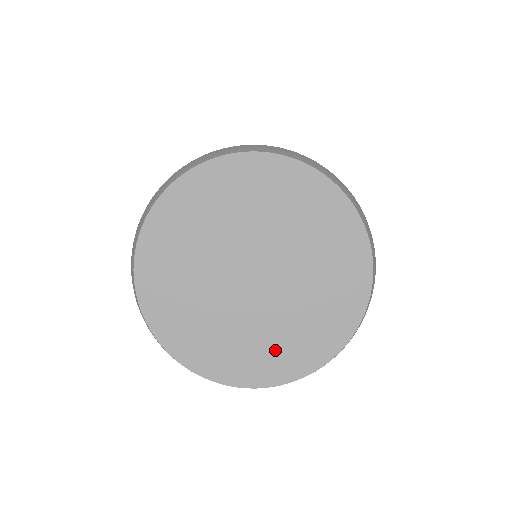
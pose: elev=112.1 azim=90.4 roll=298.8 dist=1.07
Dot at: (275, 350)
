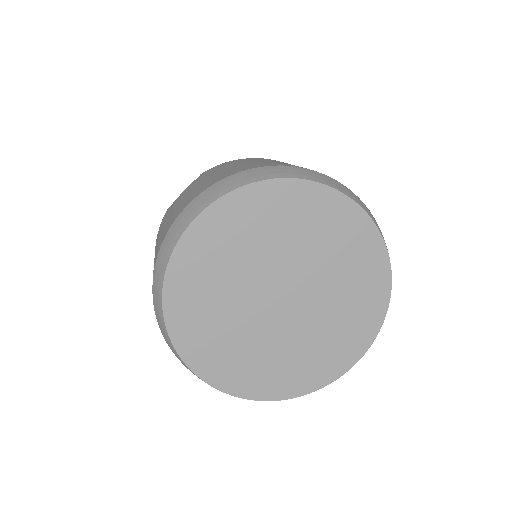
Dot at: (346, 328)
